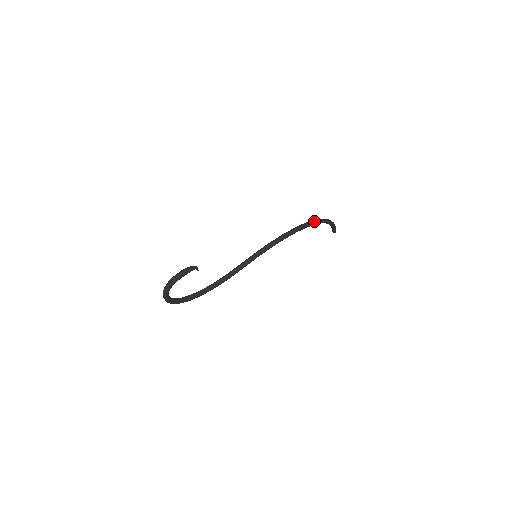
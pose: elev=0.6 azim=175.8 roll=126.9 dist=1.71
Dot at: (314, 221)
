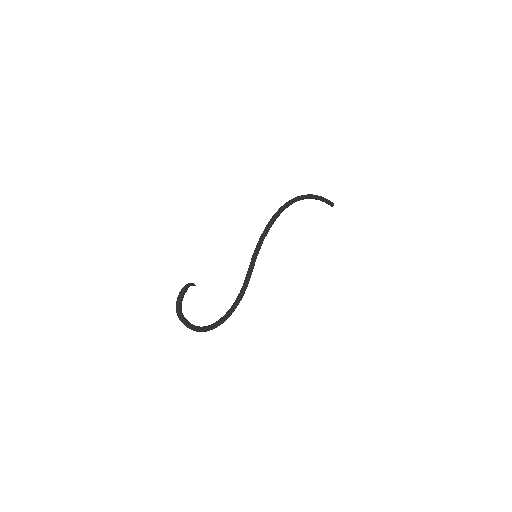
Dot at: (289, 201)
